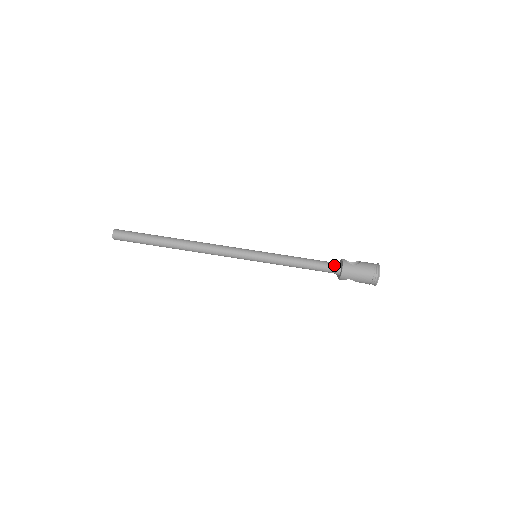
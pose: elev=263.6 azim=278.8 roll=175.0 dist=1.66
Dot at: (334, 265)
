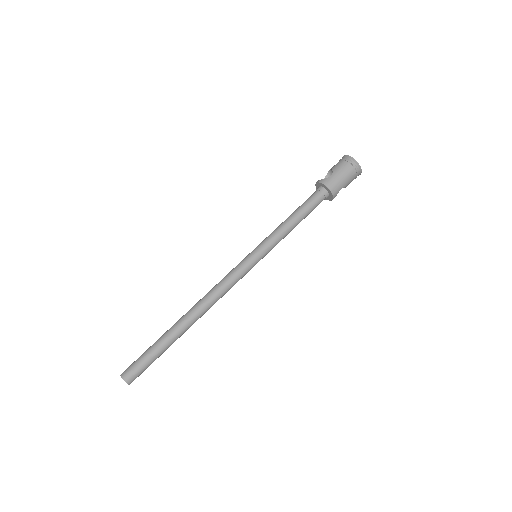
Dot at: (318, 193)
